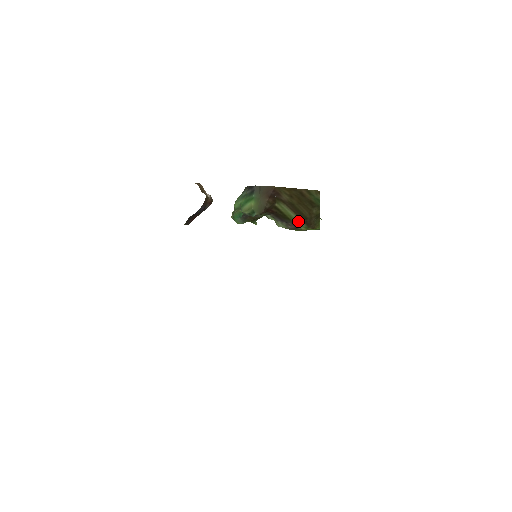
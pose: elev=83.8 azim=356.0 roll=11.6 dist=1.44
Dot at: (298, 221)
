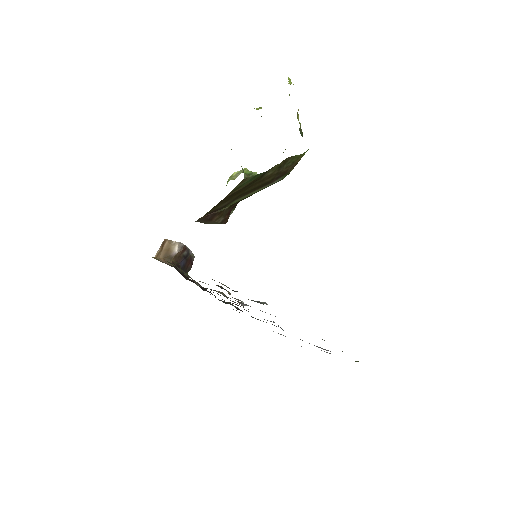
Dot at: (268, 186)
